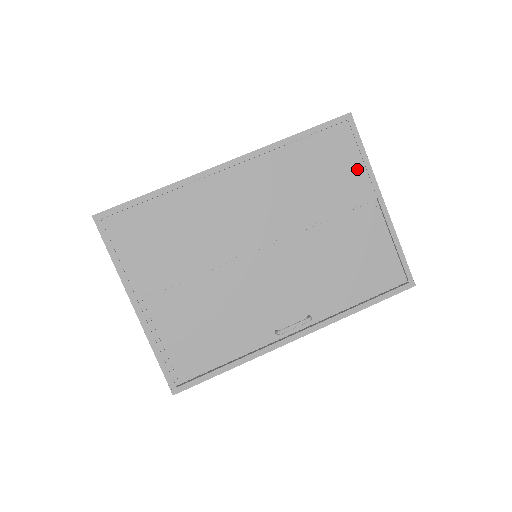
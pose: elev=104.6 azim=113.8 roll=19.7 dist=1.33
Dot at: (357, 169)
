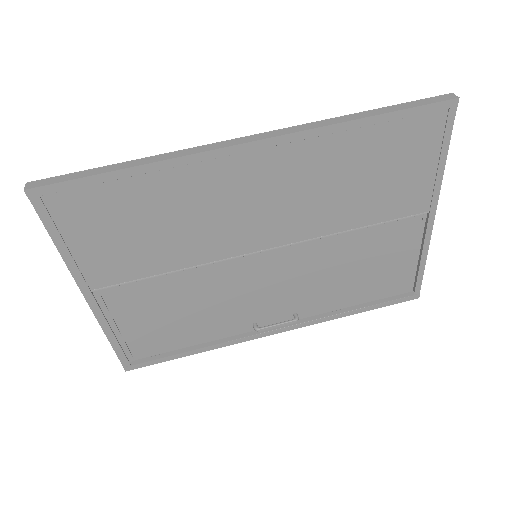
Dot at: (425, 175)
